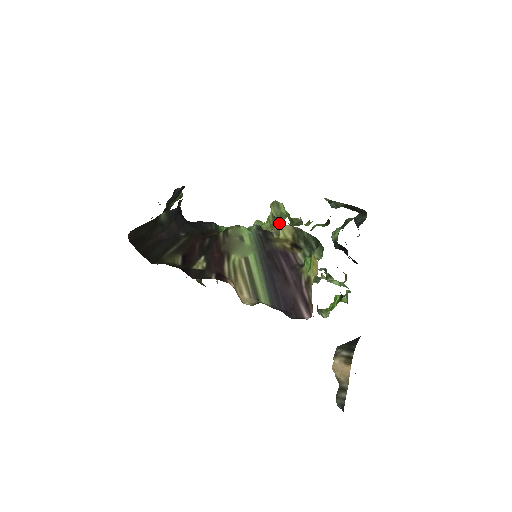
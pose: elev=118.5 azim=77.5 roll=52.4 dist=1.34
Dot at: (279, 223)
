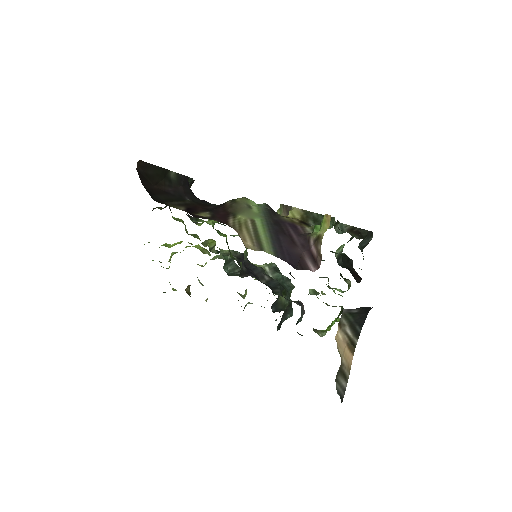
Dot at: (288, 209)
